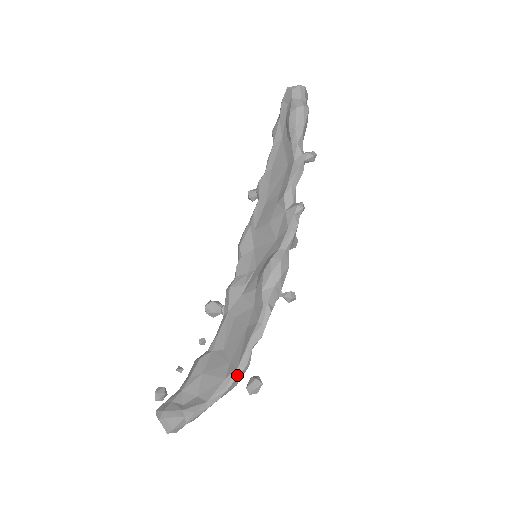
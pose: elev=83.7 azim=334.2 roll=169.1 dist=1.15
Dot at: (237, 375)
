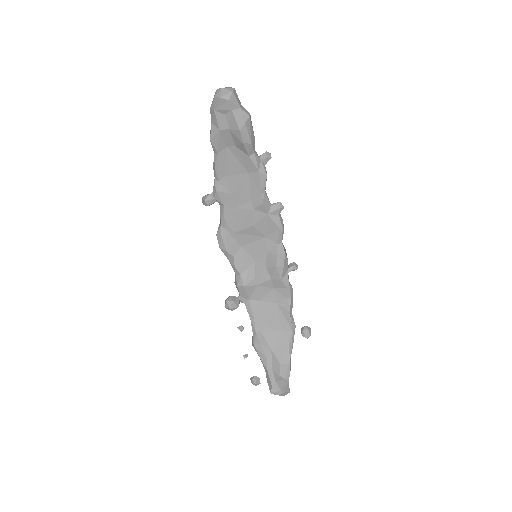
Dot at: occluded
